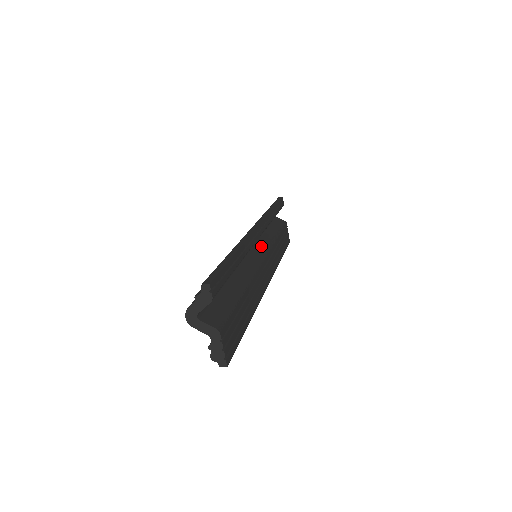
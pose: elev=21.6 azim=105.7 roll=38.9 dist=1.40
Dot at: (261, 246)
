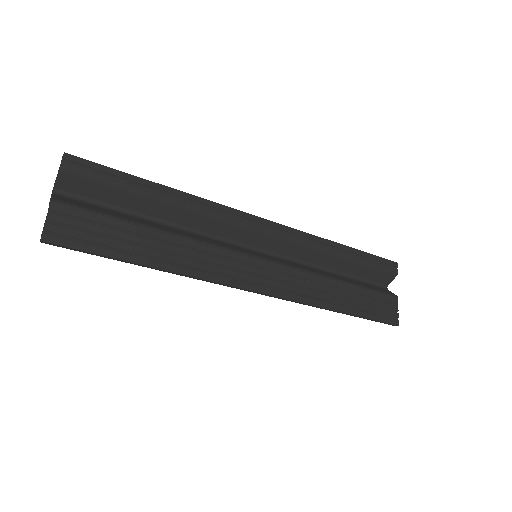
Dot at: (284, 261)
